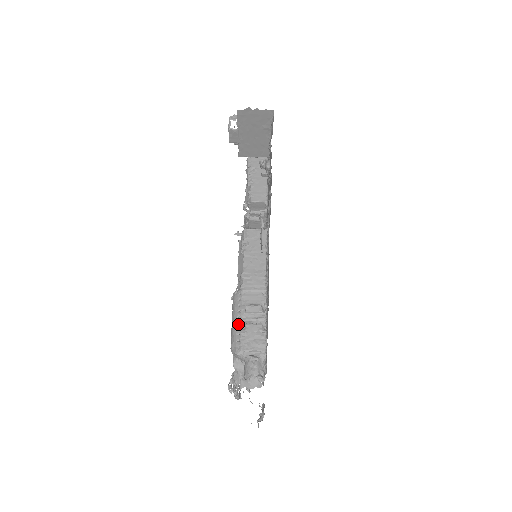
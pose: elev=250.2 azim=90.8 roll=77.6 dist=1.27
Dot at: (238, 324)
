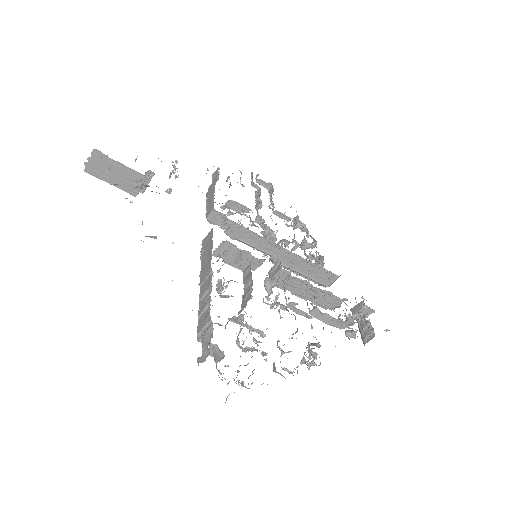
Dot at: occluded
